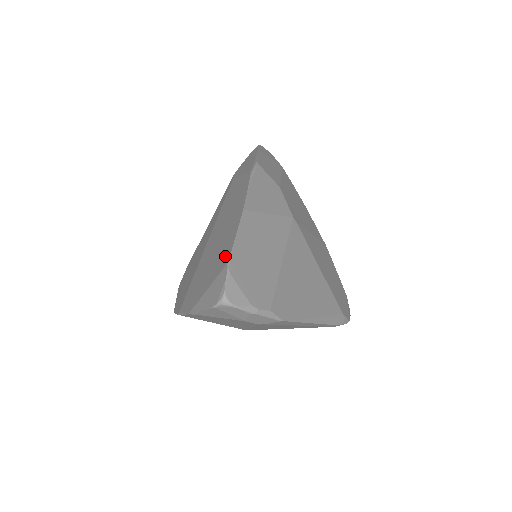
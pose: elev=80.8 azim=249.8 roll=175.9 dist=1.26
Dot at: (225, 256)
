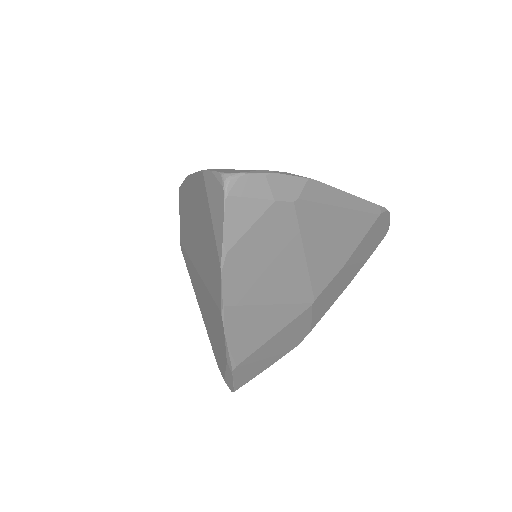
Dot at: (200, 187)
